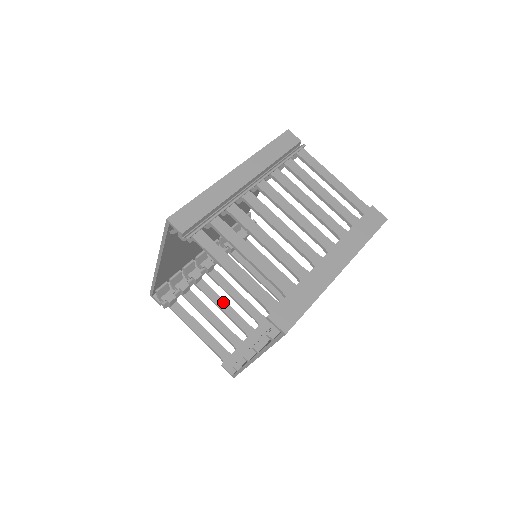
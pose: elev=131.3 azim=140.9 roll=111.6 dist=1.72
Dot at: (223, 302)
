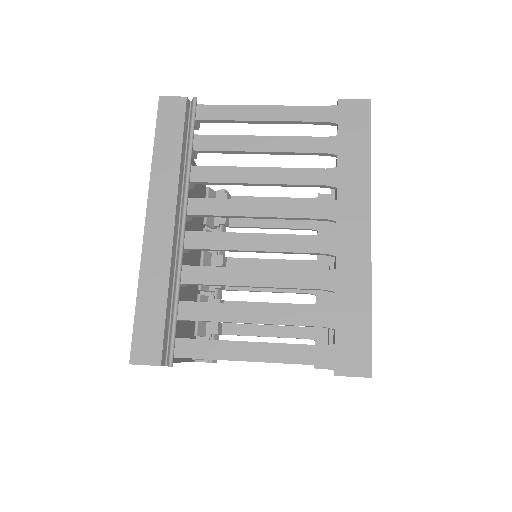
Dot at: occluded
